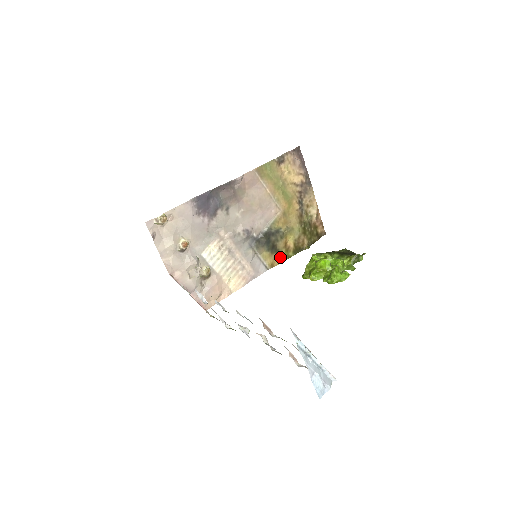
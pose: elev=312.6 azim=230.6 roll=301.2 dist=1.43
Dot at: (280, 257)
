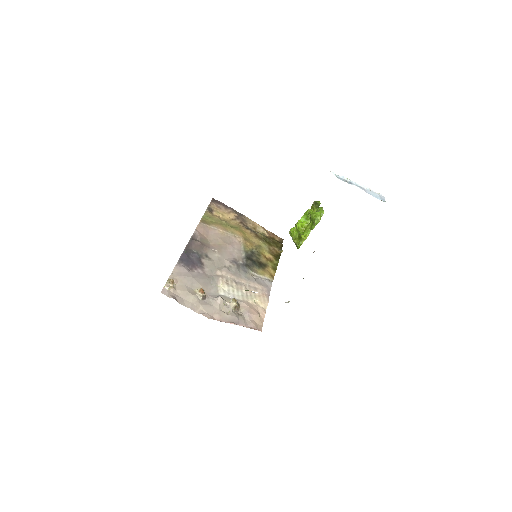
Dot at: (271, 268)
